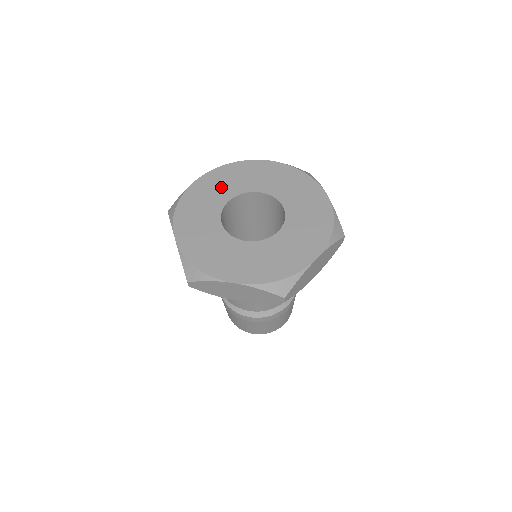
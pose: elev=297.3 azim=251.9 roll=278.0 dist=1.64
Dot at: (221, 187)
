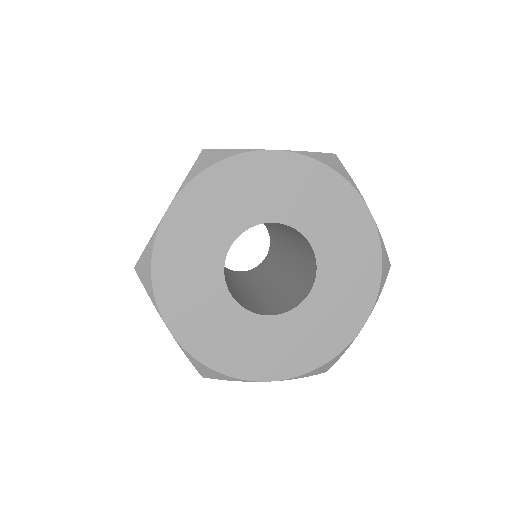
Dot at: (283, 193)
